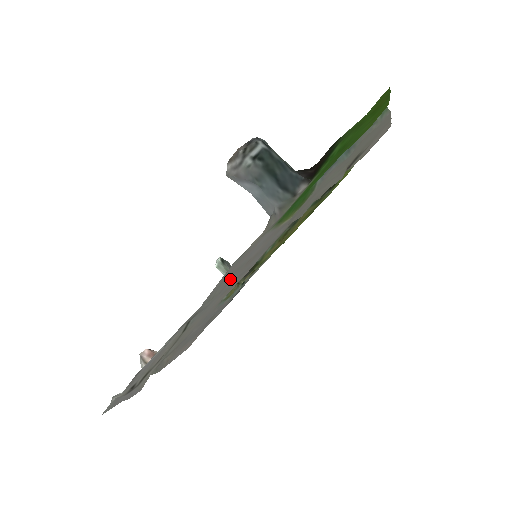
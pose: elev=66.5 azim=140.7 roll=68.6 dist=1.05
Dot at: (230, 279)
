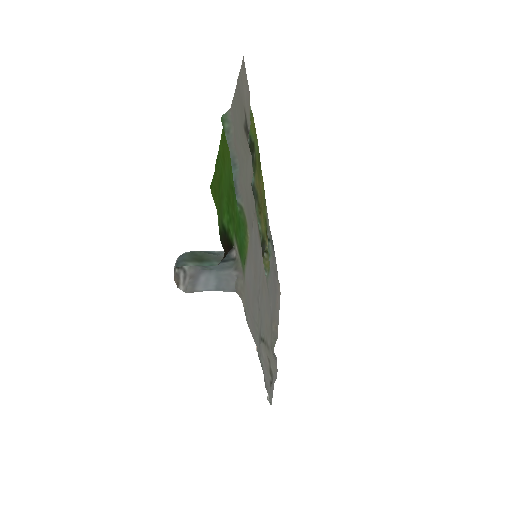
Dot at: (256, 297)
